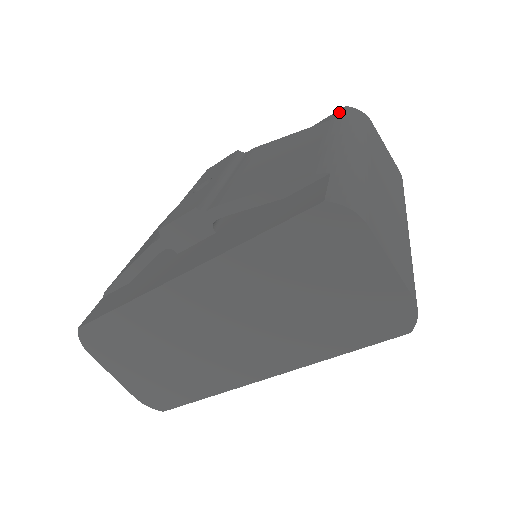
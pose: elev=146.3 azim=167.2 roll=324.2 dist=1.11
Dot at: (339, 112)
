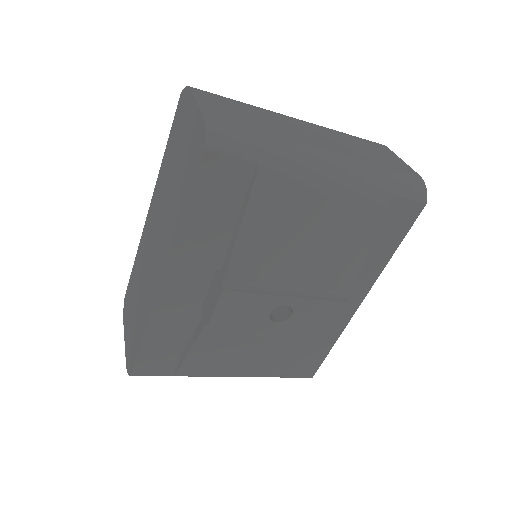
Dot at: occluded
